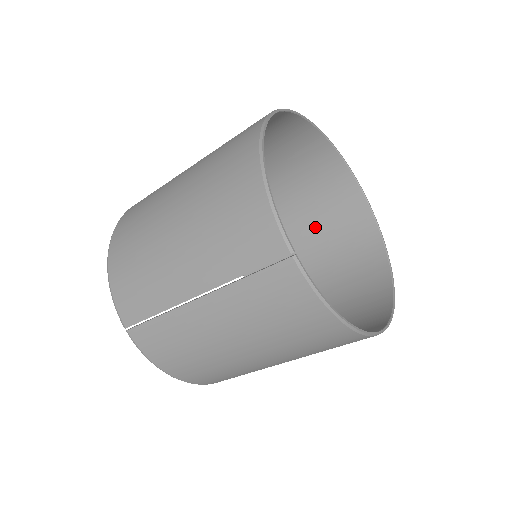
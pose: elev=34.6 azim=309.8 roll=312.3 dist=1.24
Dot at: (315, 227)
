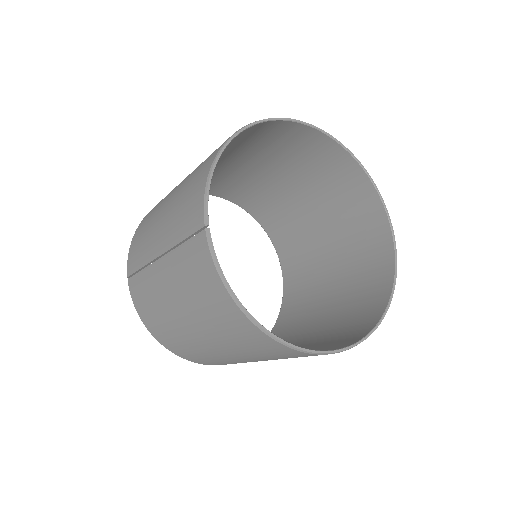
Dot at: (345, 256)
